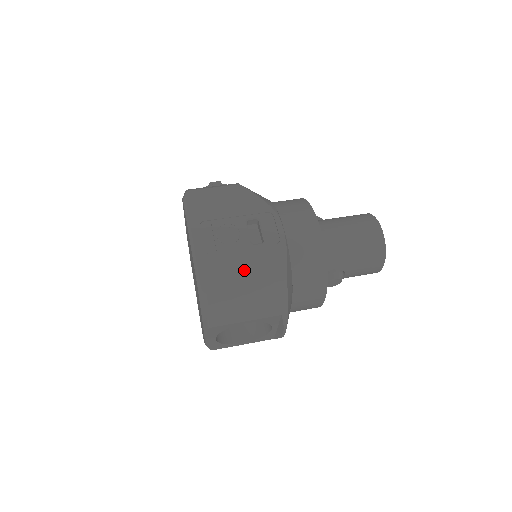
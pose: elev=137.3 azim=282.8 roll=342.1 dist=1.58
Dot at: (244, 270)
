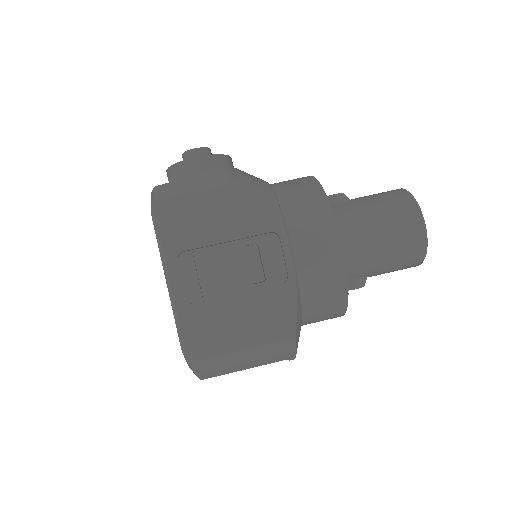
Dot at: (240, 326)
